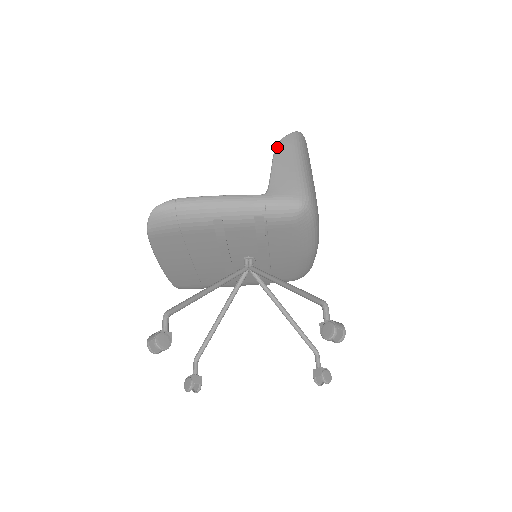
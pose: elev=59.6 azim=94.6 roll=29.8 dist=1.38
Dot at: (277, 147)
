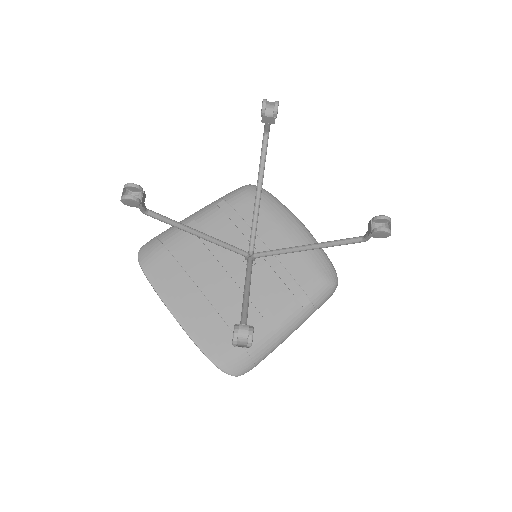
Dot at: occluded
